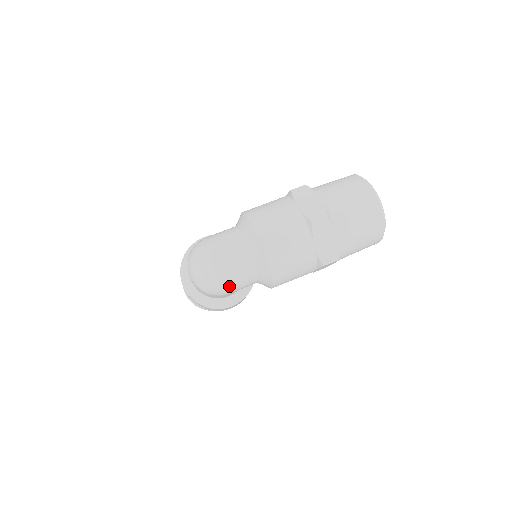
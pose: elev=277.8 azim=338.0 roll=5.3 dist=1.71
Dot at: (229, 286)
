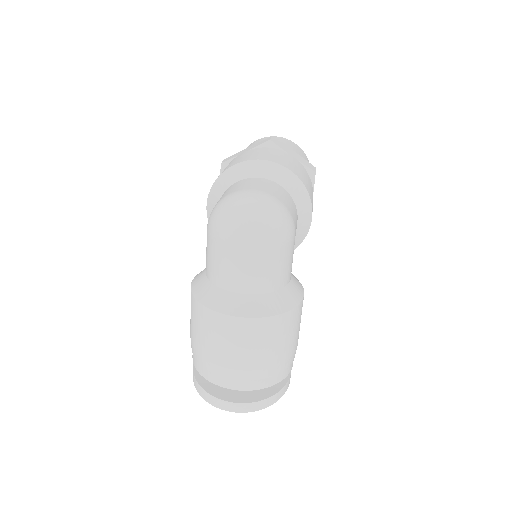
Dot at: (289, 212)
